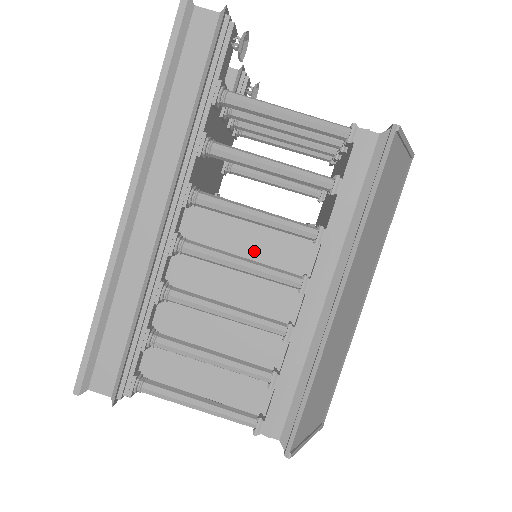
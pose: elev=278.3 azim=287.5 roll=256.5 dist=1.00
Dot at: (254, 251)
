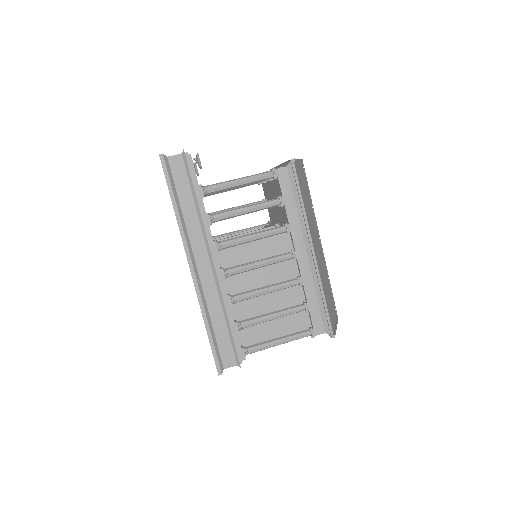
Dot at: (261, 254)
